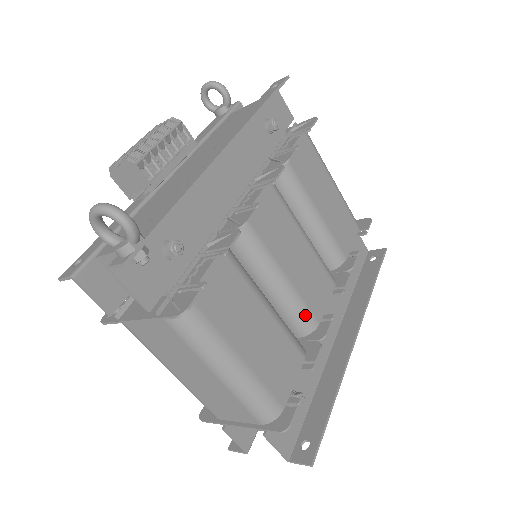
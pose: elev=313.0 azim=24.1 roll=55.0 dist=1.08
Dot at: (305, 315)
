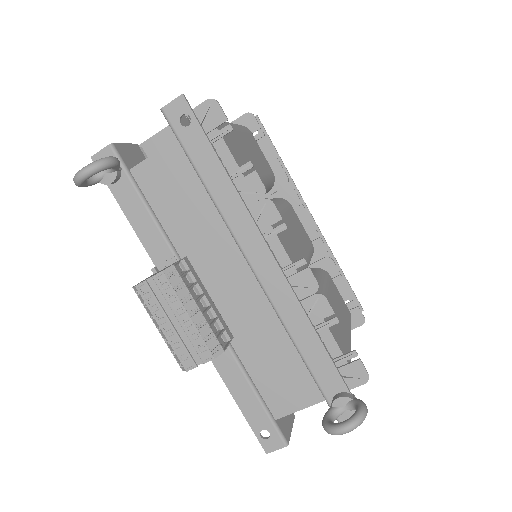
Dot at: (312, 254)
